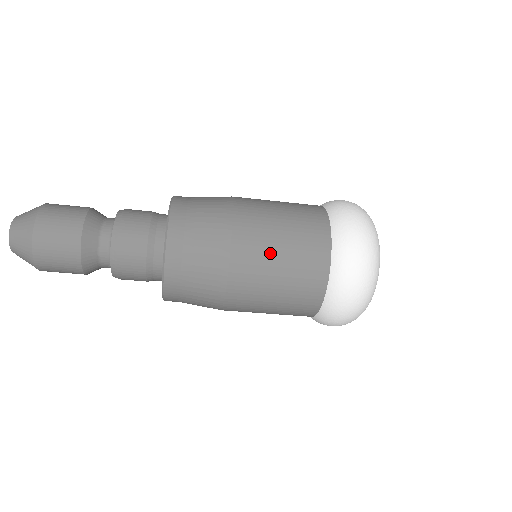
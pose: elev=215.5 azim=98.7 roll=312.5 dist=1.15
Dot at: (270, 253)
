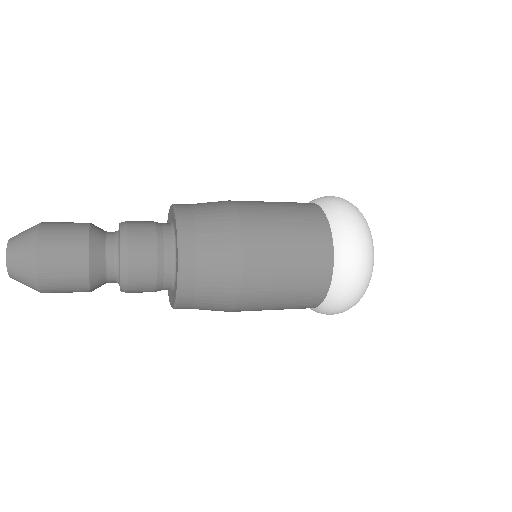
Dot at: (278, 232)
